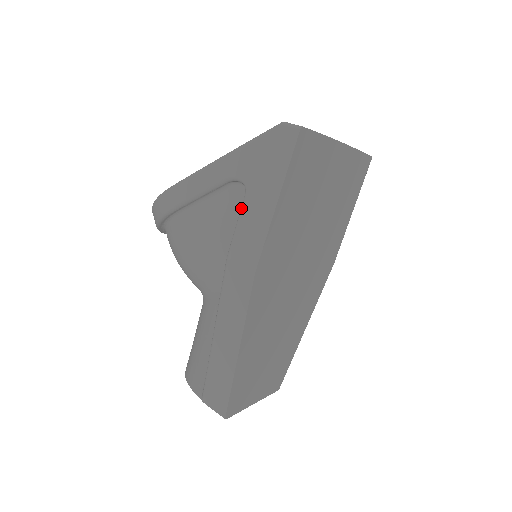
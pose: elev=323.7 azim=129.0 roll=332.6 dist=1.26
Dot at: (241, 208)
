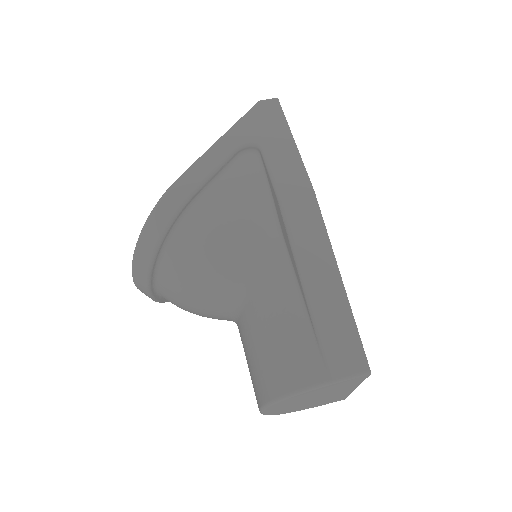
Dot at: (266, 159)
